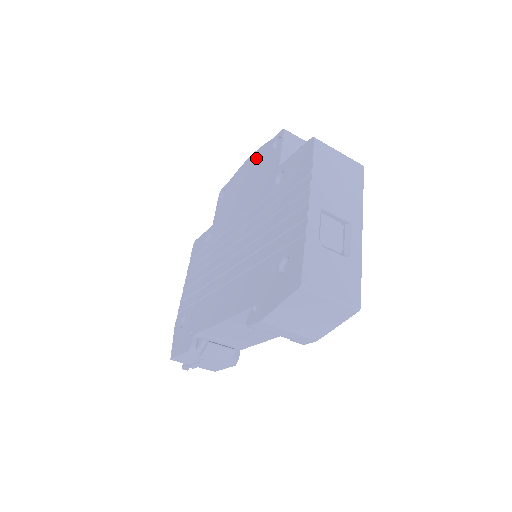
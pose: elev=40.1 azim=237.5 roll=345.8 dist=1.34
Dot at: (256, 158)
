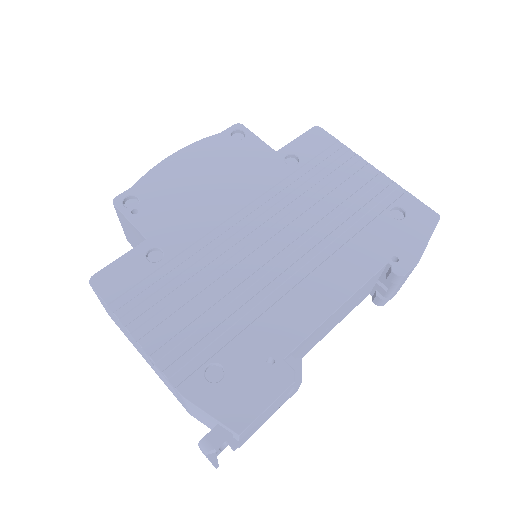
Dot at: (200, 151)
